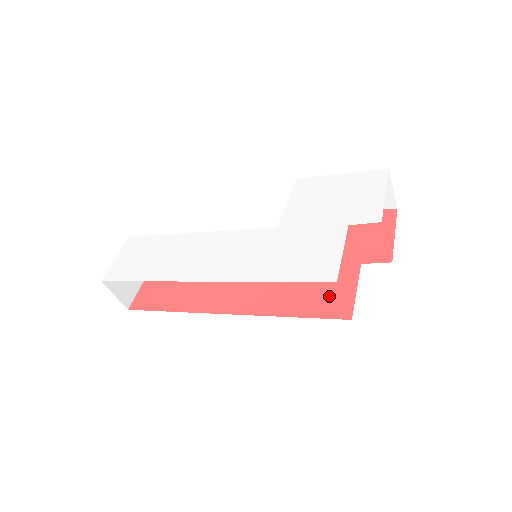
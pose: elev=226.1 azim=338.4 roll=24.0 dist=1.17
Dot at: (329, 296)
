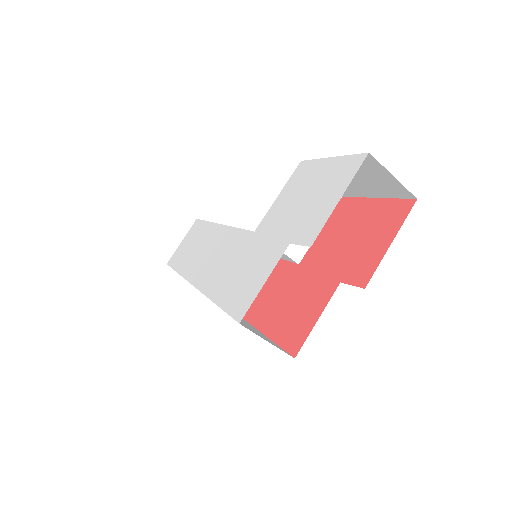
Dot at: (297, 319)
